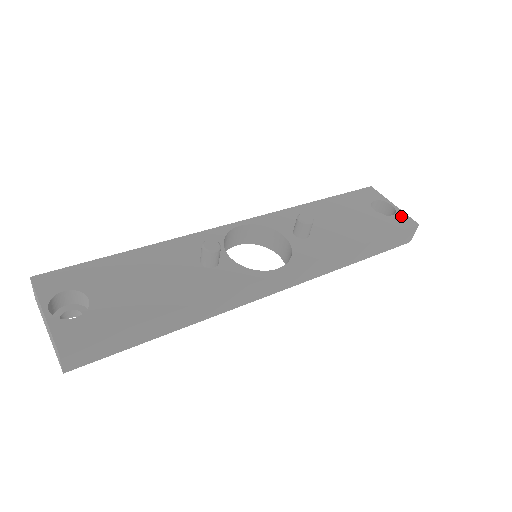
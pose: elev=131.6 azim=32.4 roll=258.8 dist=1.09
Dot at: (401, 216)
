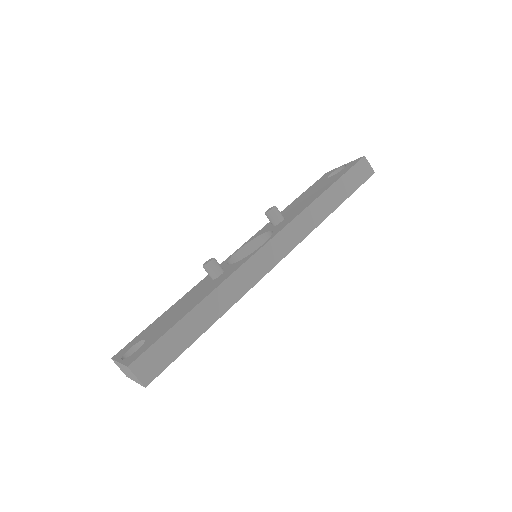
Dot at: (350, 164)
